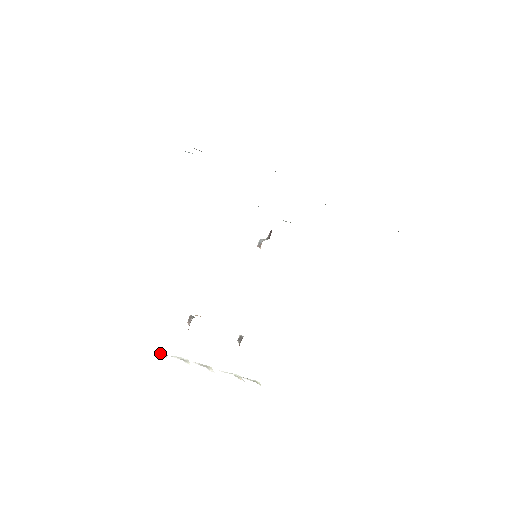
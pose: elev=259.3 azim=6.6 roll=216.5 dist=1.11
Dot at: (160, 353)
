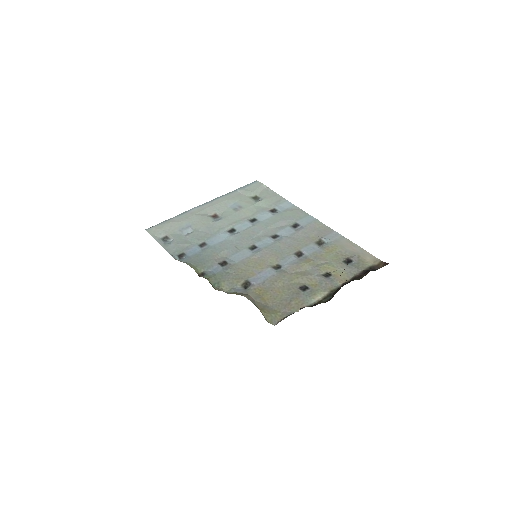
Dot at: occluded
